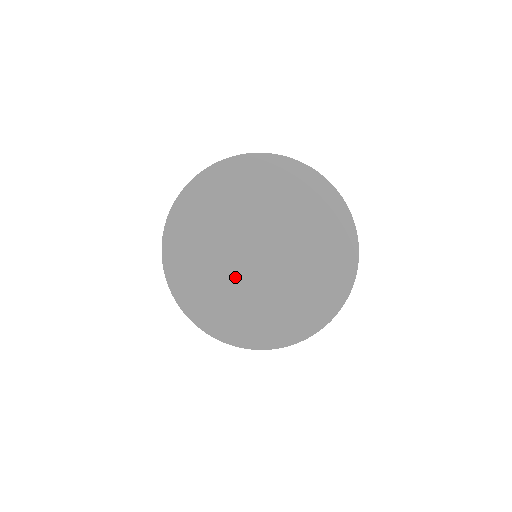
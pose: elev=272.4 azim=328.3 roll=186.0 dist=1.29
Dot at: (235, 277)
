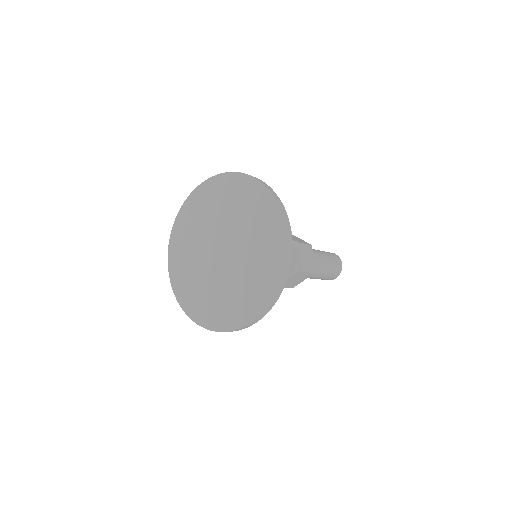
Dot at: (205, 274)
